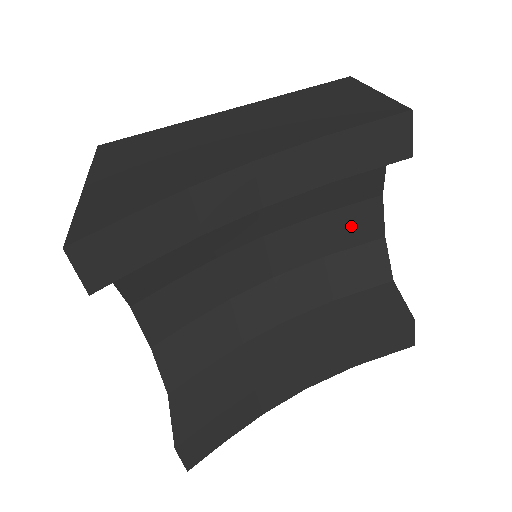
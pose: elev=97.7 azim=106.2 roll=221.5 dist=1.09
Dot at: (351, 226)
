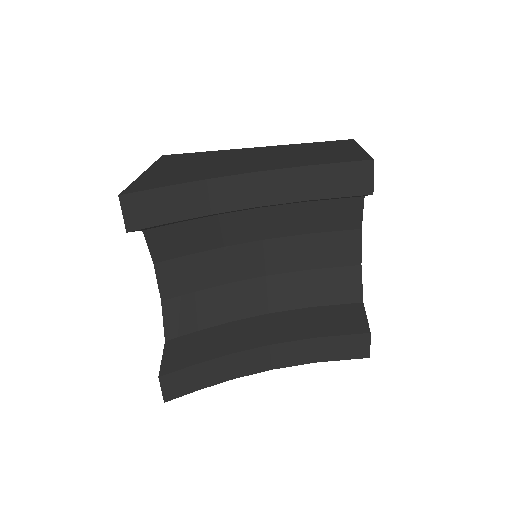
Dot at: (334, 249)
